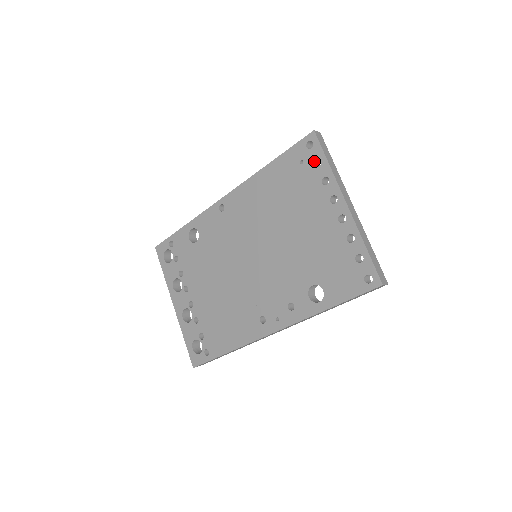
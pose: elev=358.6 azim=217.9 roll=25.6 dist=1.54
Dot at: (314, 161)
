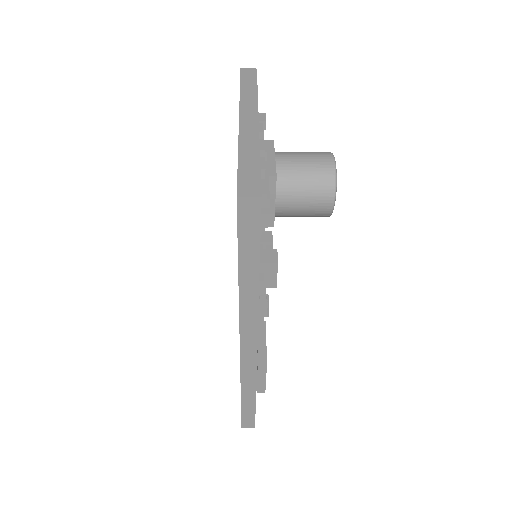
Dot at: occluded
